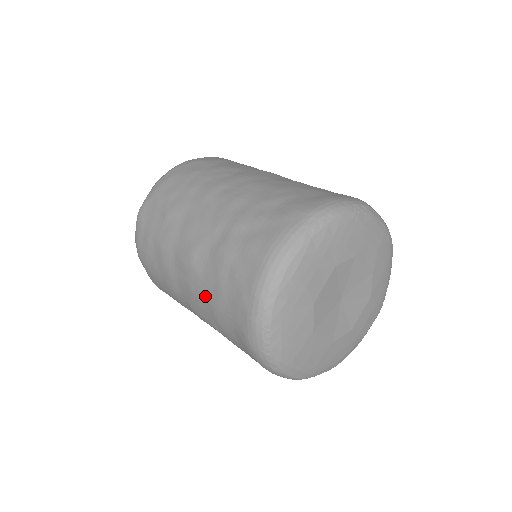
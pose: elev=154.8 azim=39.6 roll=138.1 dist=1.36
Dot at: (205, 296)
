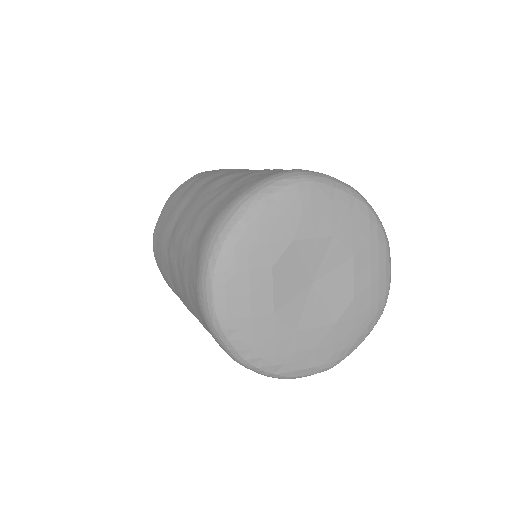
Dot at: (205, 201)
